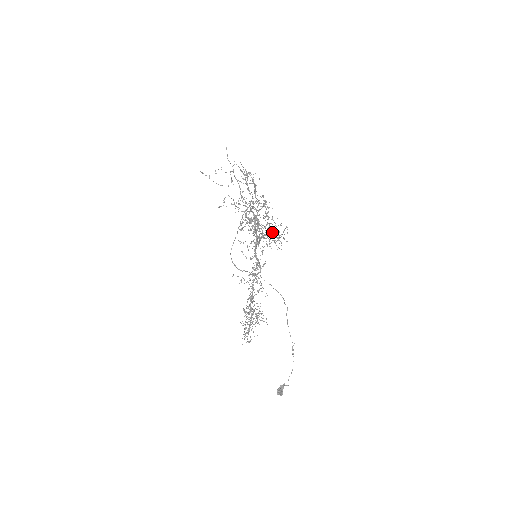
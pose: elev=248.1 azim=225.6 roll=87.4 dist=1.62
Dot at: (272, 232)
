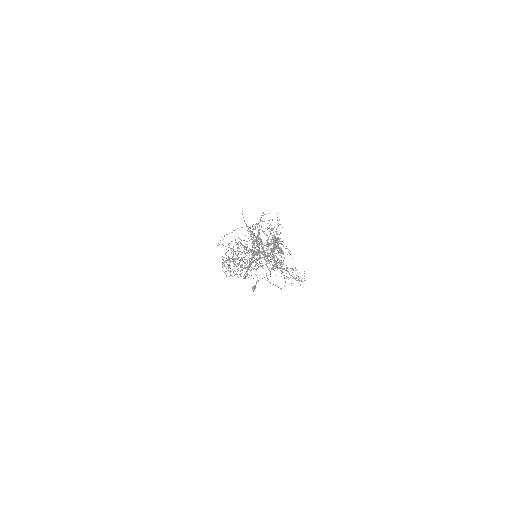
Dot at: occluded
